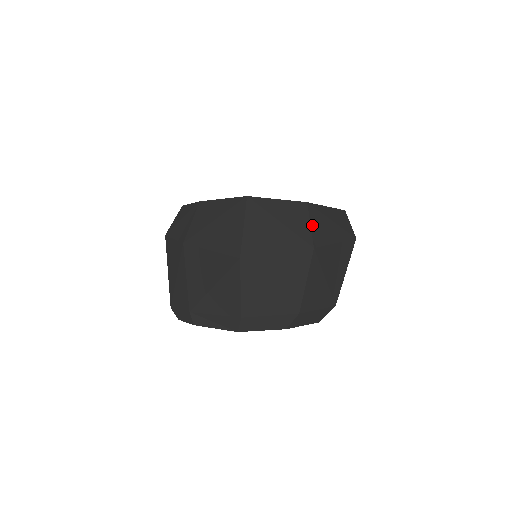
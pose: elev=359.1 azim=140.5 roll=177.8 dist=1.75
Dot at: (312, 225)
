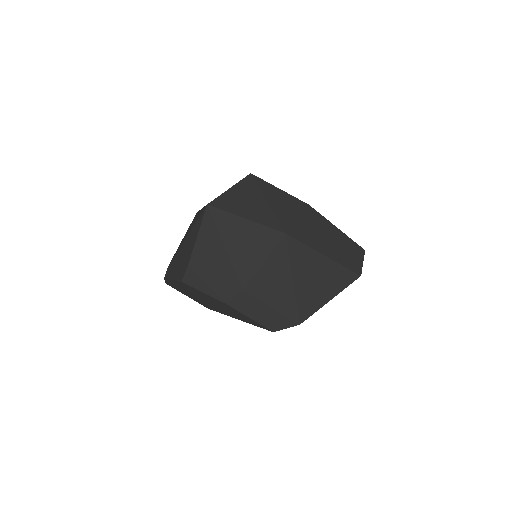
Dot at: (300, 220)
